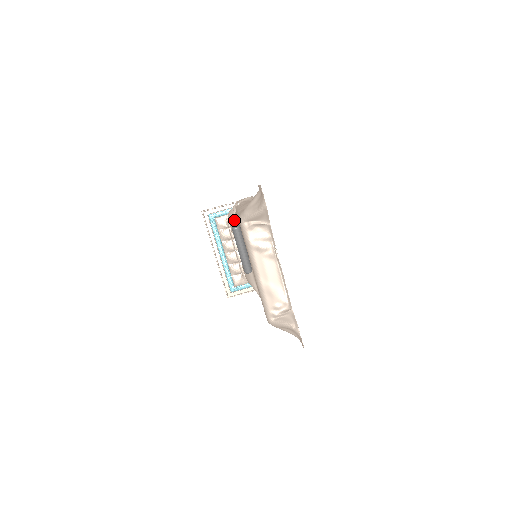
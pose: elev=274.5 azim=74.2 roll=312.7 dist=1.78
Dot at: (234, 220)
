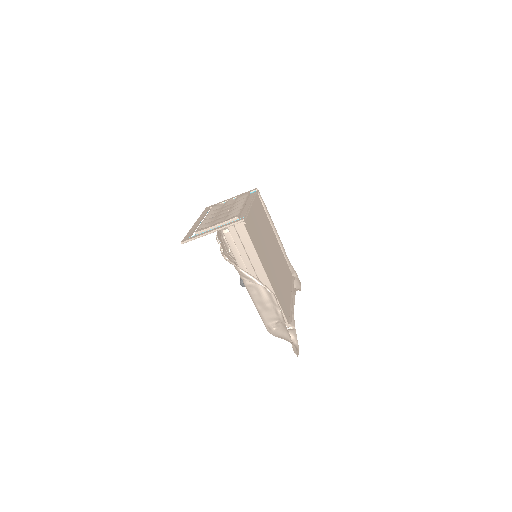
Dot at: occluded
